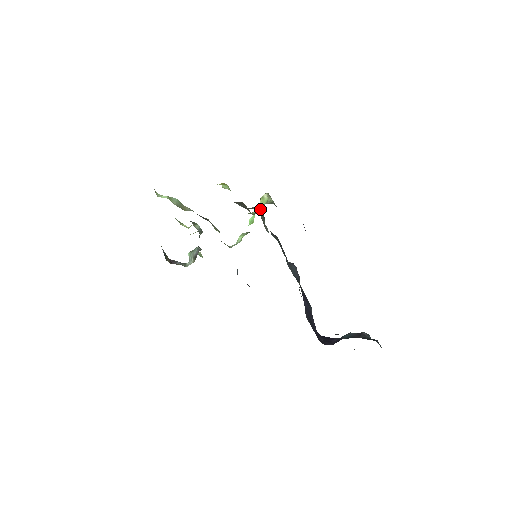
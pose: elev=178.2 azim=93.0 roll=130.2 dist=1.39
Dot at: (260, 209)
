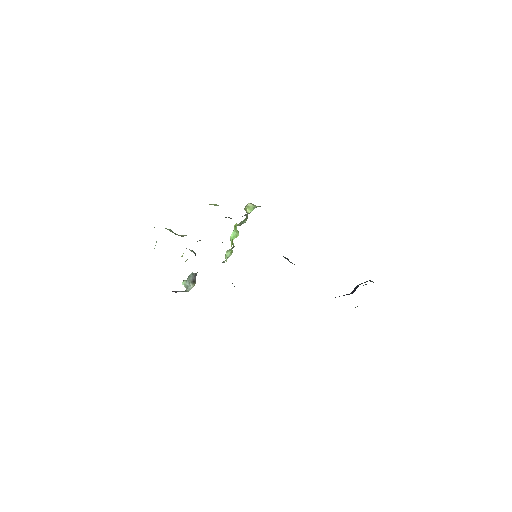
Dot at: (245, 219)
